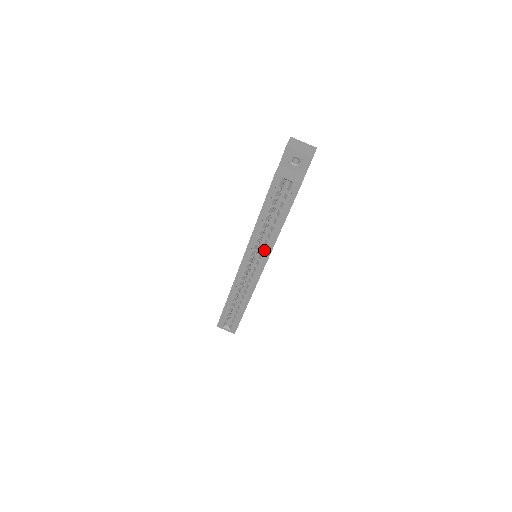
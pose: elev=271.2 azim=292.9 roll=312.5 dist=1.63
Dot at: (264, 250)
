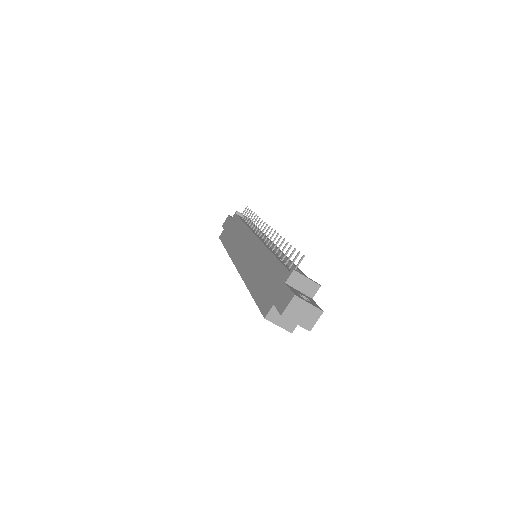
Dot at: occluded
